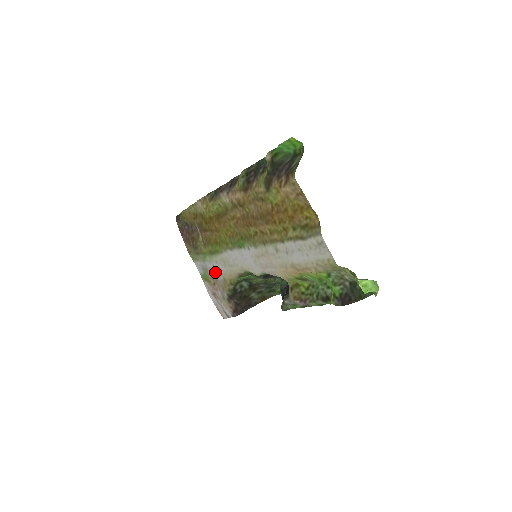
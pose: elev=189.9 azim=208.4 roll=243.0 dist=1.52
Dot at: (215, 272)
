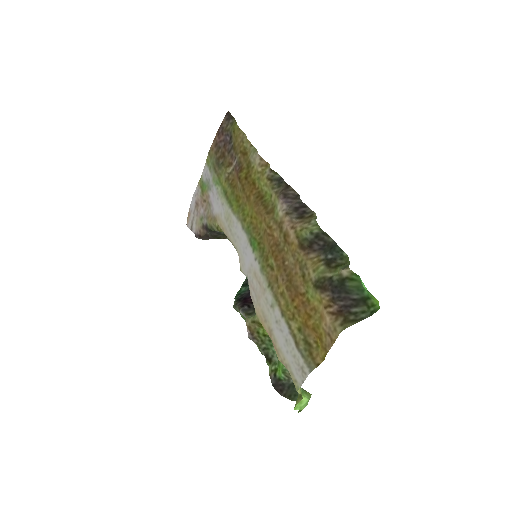
Dot at: (214, 202)
